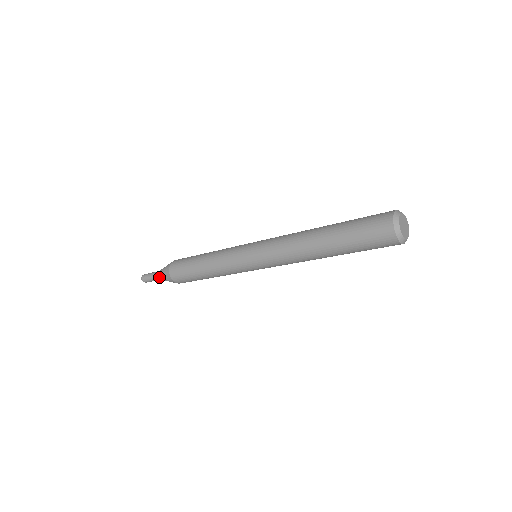
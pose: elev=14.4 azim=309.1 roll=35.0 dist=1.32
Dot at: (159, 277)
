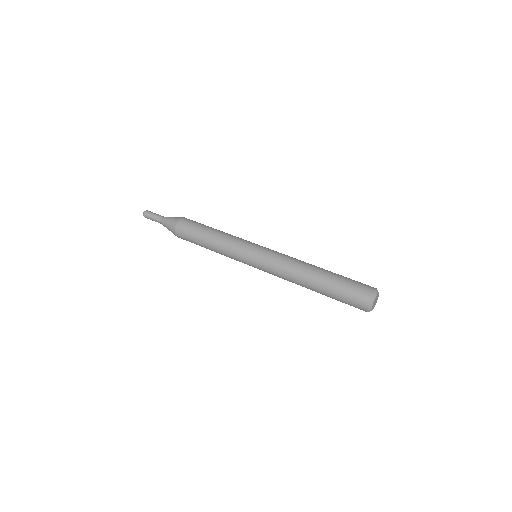
Dot at: (163, 225)
